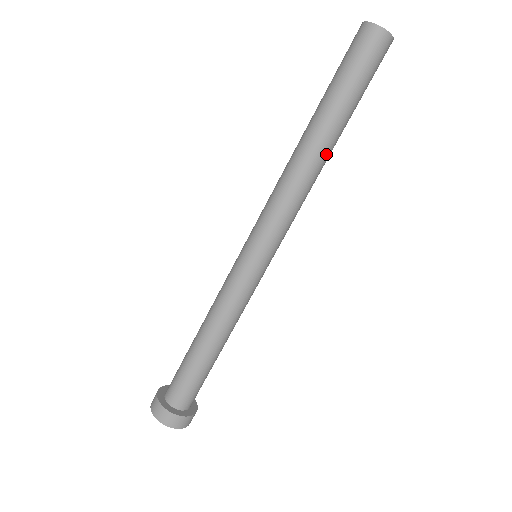
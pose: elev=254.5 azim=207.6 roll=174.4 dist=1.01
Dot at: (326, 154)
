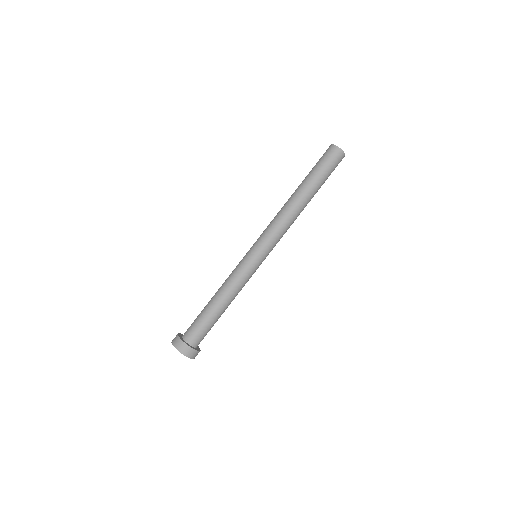
Dot at: occluded
